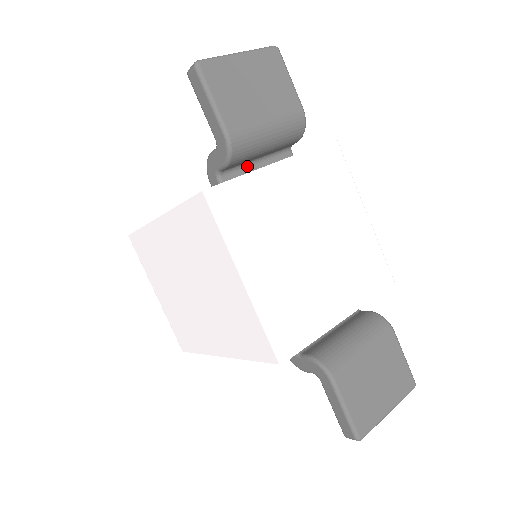
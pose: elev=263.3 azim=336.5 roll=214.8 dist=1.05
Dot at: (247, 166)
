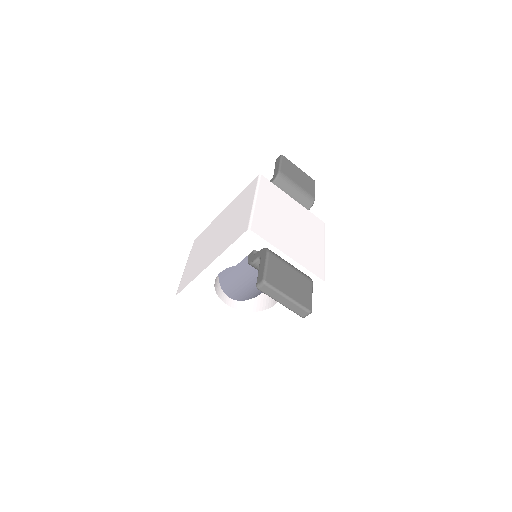
Dot at: occluded
